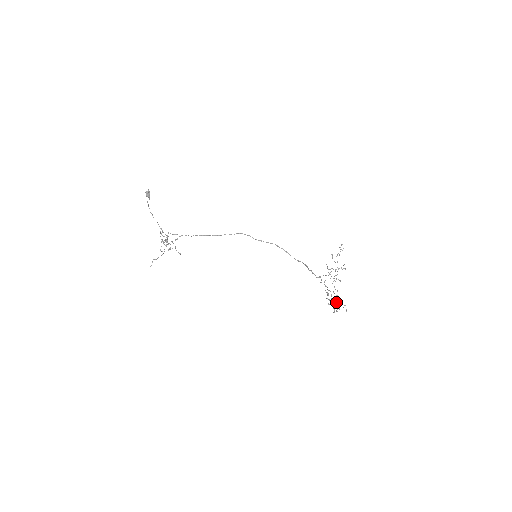
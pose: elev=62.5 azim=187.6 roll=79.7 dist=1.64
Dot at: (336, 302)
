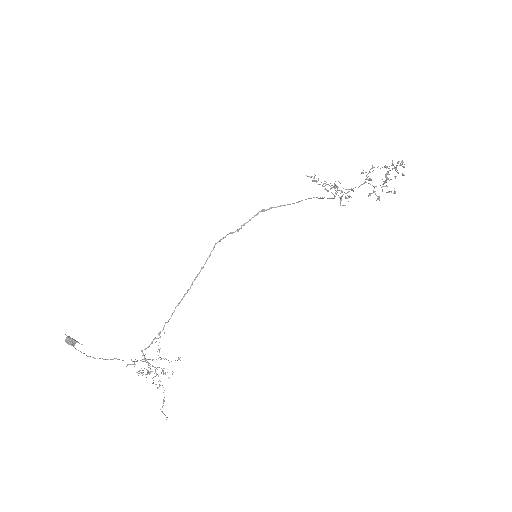
Dot at: (387, 171)
